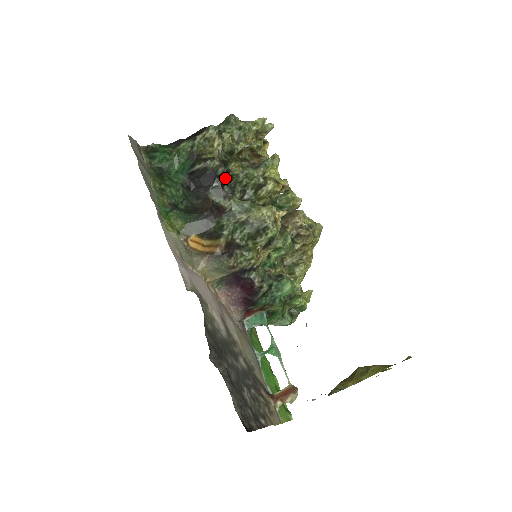
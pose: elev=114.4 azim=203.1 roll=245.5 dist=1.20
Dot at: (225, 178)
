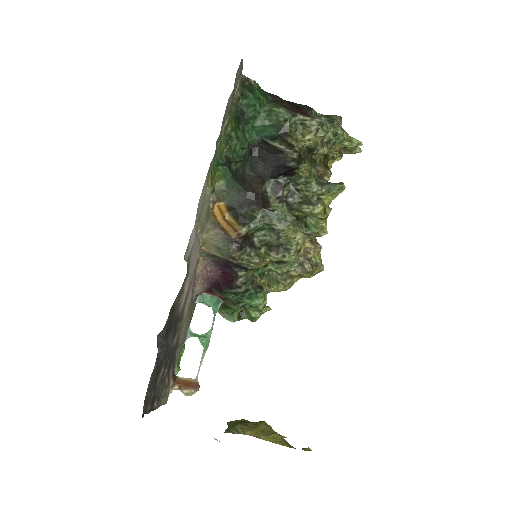
Dot at: (289, 171)
